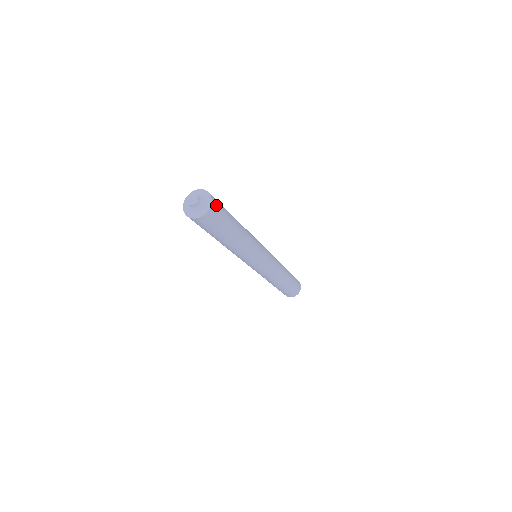
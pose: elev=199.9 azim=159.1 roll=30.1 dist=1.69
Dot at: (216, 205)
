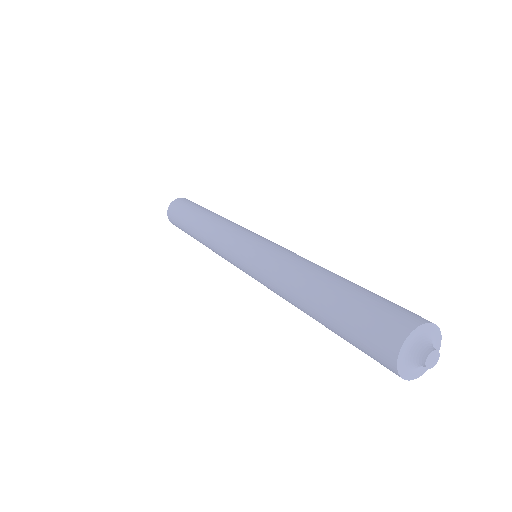
Dot at: (419, 316)
